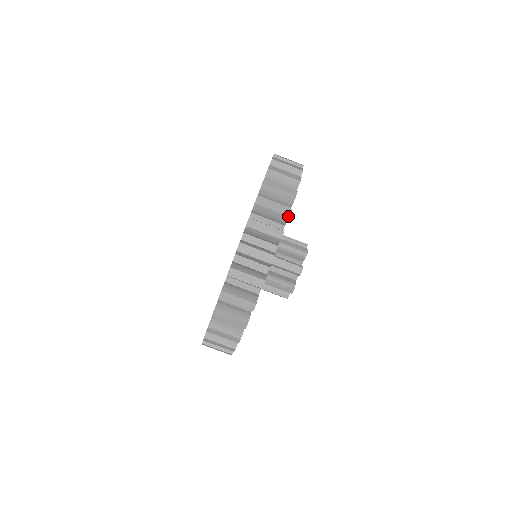
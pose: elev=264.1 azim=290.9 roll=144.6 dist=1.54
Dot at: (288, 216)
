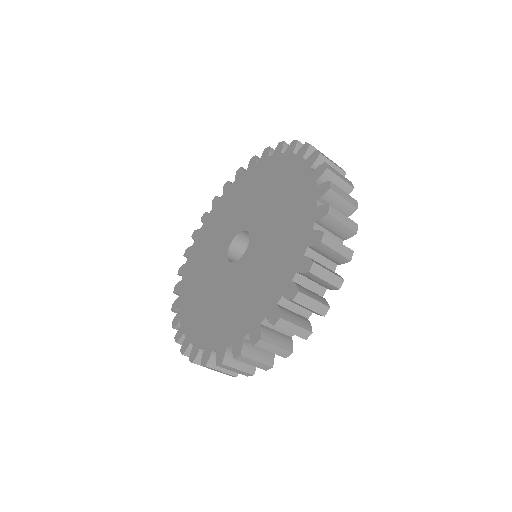
Dot at: (357, 208)
